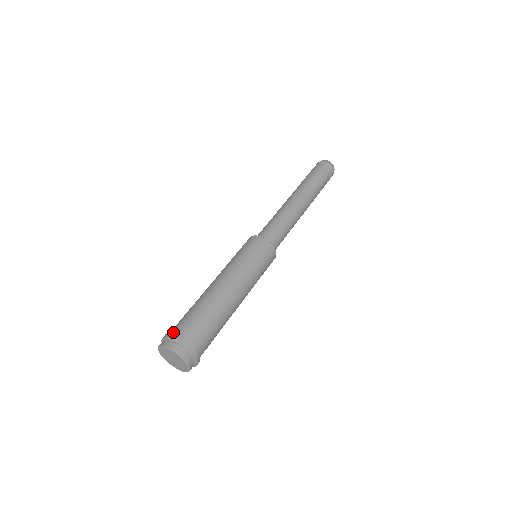
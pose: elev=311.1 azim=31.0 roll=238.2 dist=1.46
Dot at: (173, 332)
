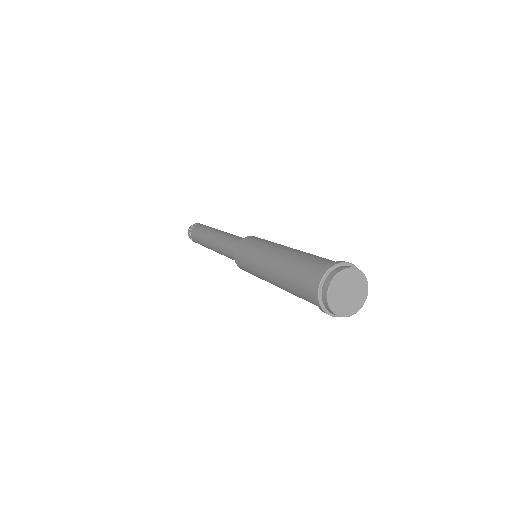
Dot at: occluded
